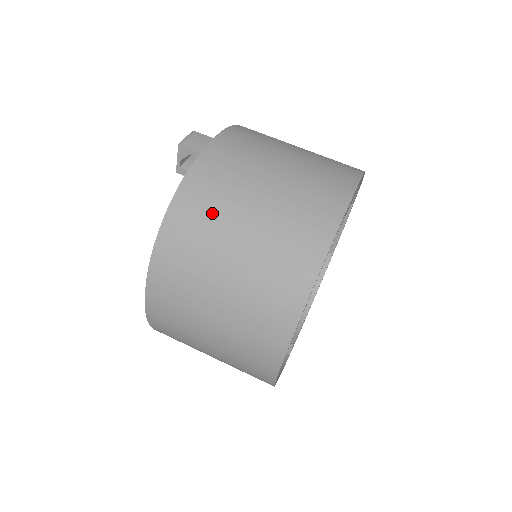
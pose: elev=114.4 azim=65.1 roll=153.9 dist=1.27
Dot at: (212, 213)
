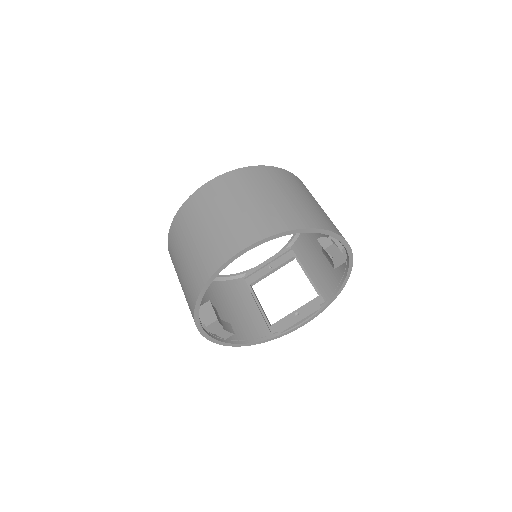
Dot at: (282, 181)
